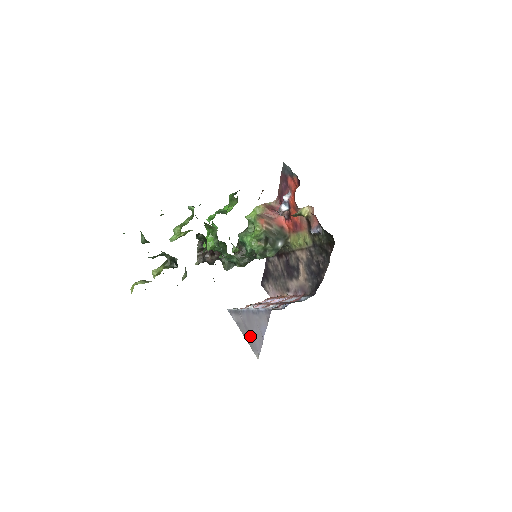
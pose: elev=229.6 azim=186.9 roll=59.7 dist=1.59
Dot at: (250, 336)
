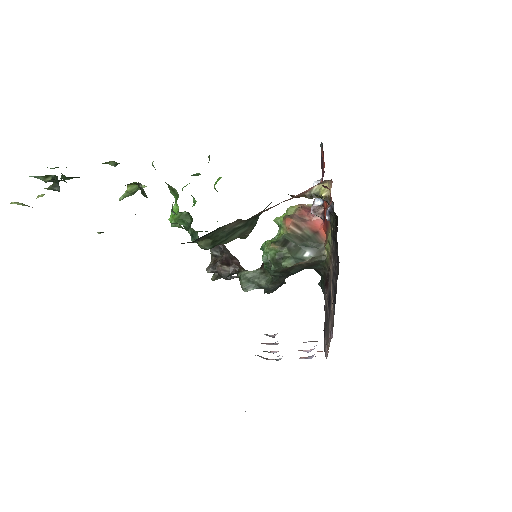
Dot at: occluded
